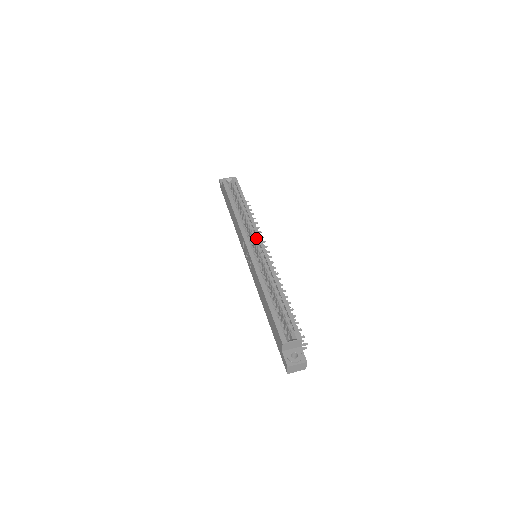
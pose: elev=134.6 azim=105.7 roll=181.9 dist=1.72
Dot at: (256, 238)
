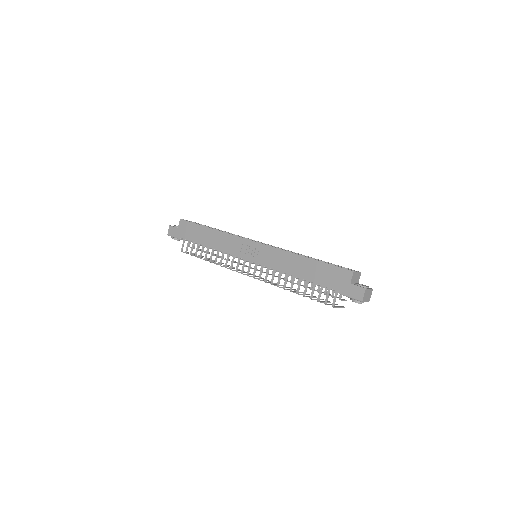
Dot at: occluded
